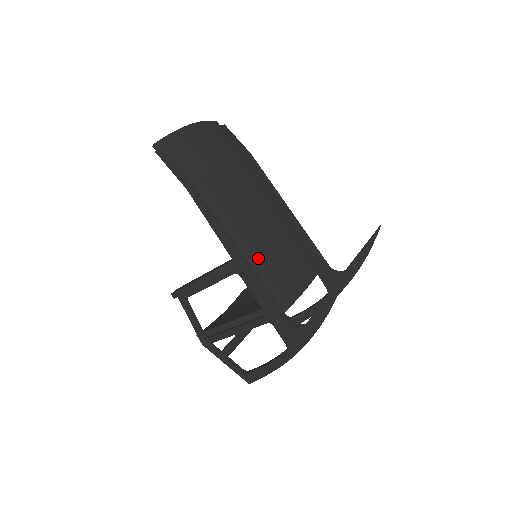
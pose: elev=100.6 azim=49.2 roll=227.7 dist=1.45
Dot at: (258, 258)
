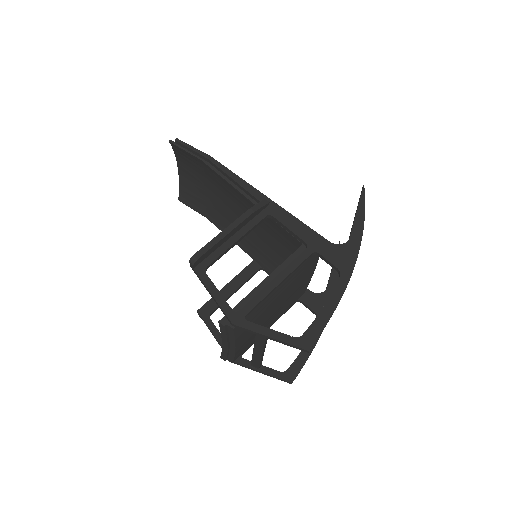
Dot at: occluded
